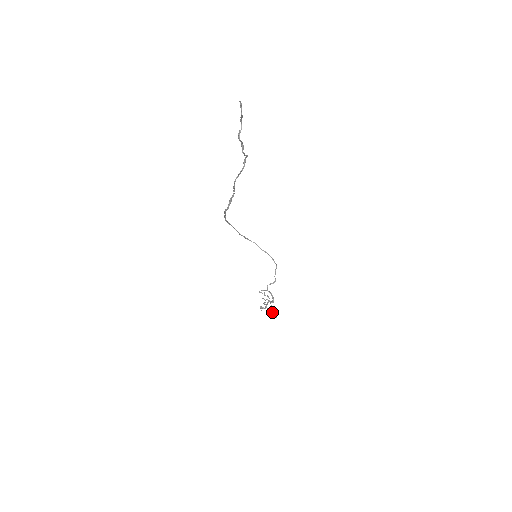
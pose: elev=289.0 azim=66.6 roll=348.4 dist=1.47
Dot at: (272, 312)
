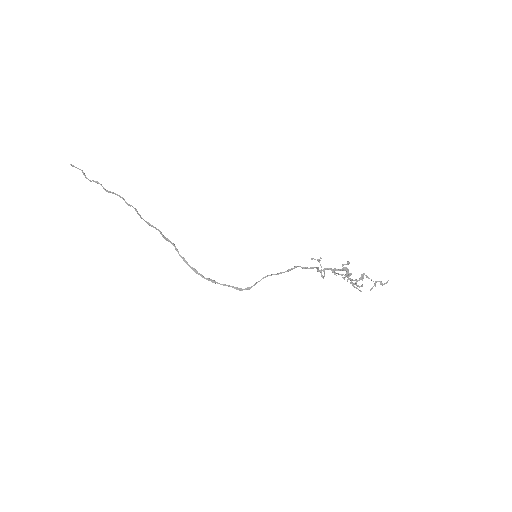
Dot at: (375, 284)
